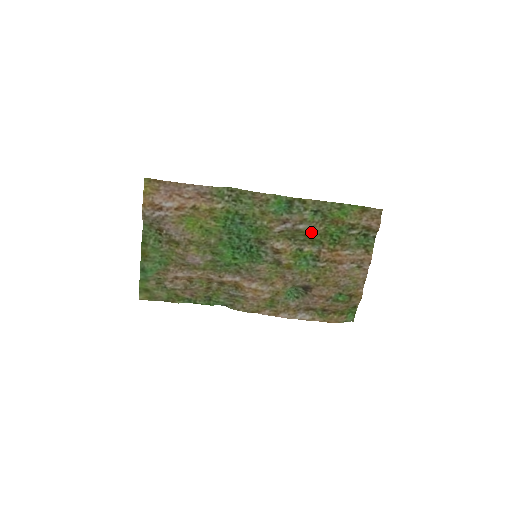
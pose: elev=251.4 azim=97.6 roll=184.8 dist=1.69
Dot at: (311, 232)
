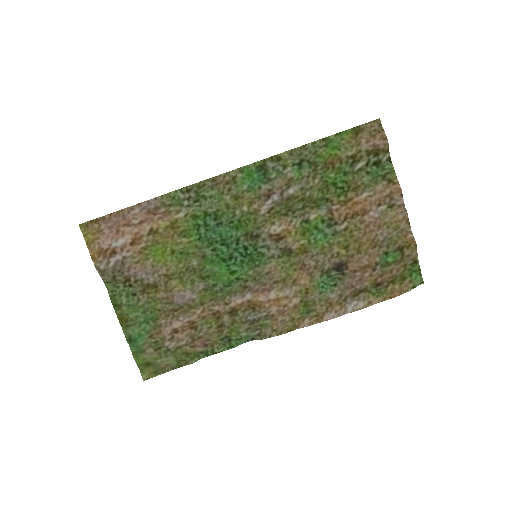
Dot at: (307, 192)
